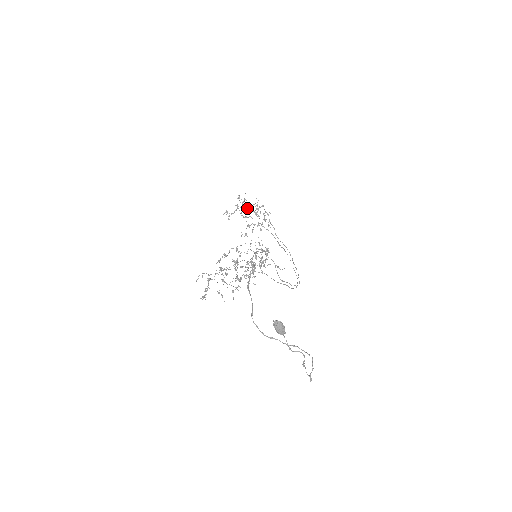
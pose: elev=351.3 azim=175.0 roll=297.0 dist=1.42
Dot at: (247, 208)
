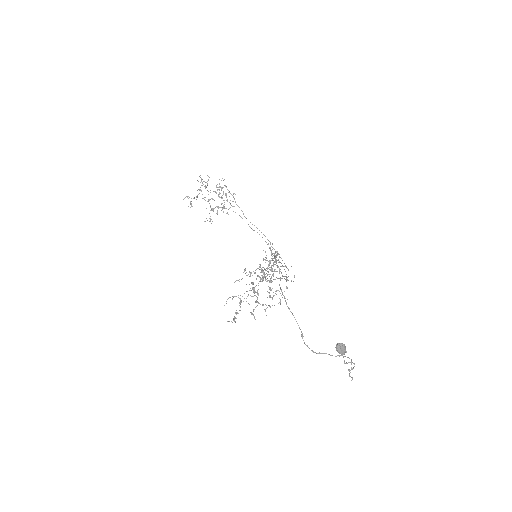
Dot at: occluded
